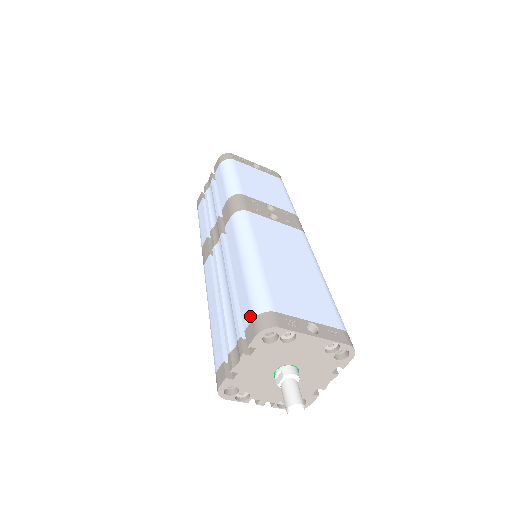
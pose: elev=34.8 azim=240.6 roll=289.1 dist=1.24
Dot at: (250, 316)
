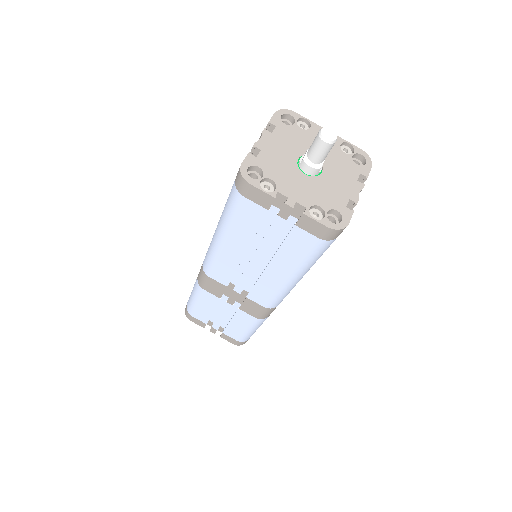
Dot at: occluded
